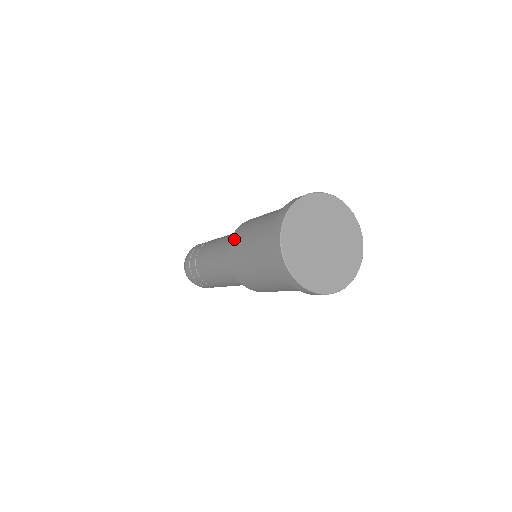
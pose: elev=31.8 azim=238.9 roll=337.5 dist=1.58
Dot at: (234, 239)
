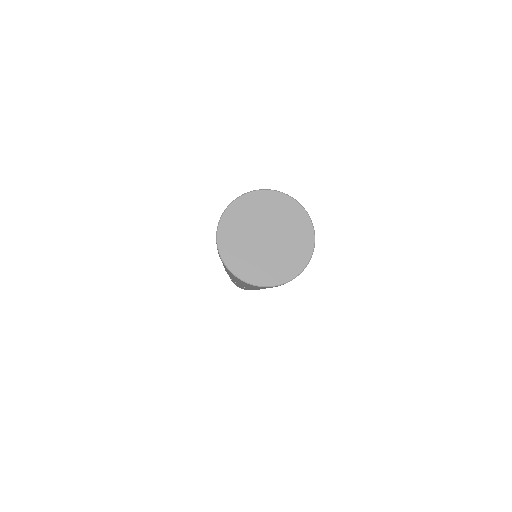
Dot at: occluded
